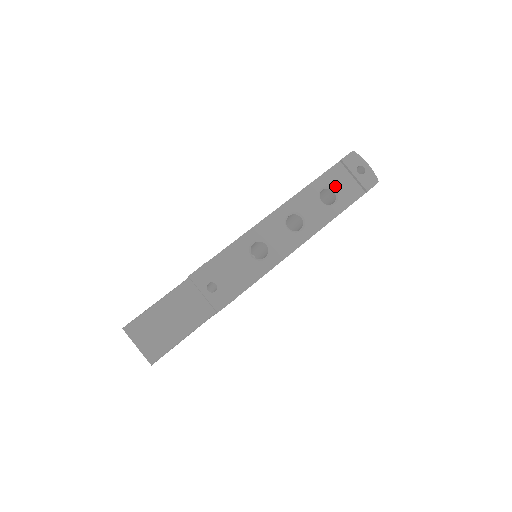
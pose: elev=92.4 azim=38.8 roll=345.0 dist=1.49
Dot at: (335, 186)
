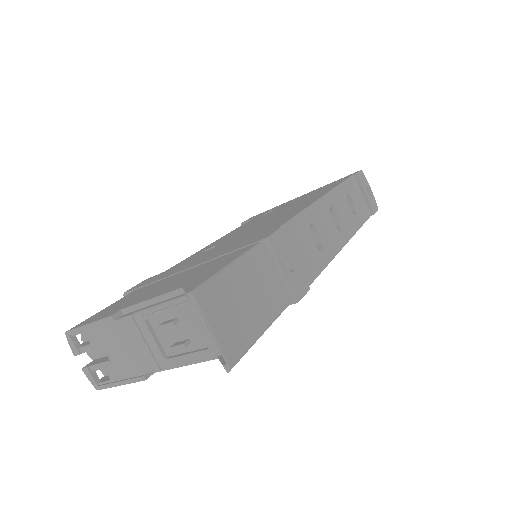
Dot at: (355, 197)
